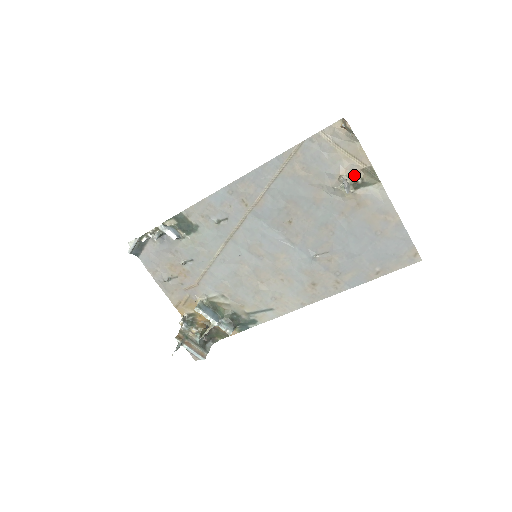
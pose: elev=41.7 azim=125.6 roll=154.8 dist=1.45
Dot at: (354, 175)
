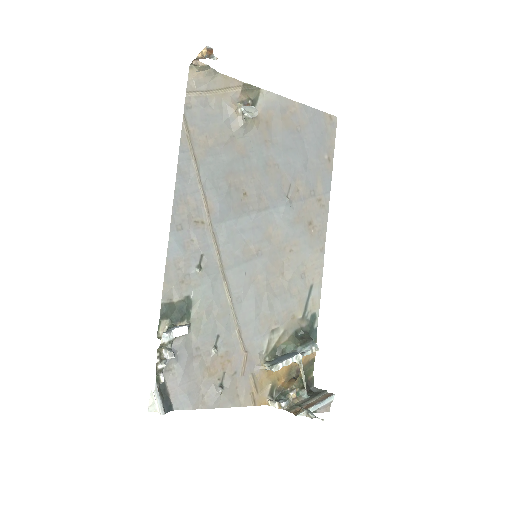
Dot at: (242, 102)
